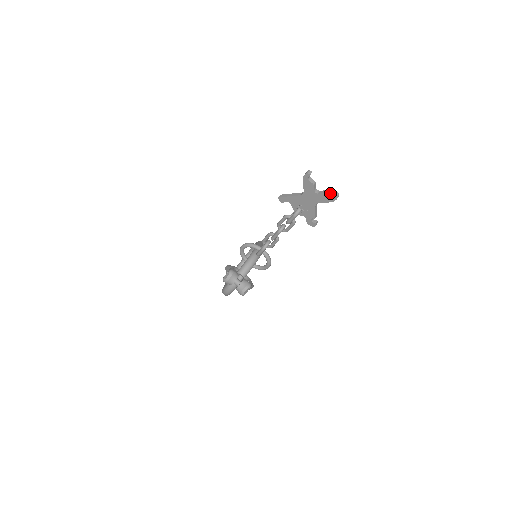
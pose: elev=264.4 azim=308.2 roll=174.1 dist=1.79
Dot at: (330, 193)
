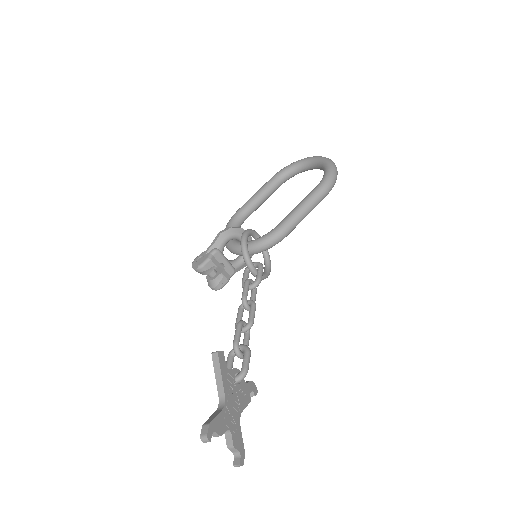
Dot at: (238, 450)
